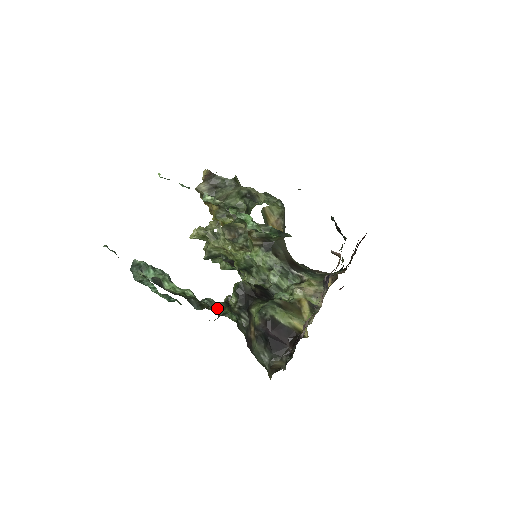
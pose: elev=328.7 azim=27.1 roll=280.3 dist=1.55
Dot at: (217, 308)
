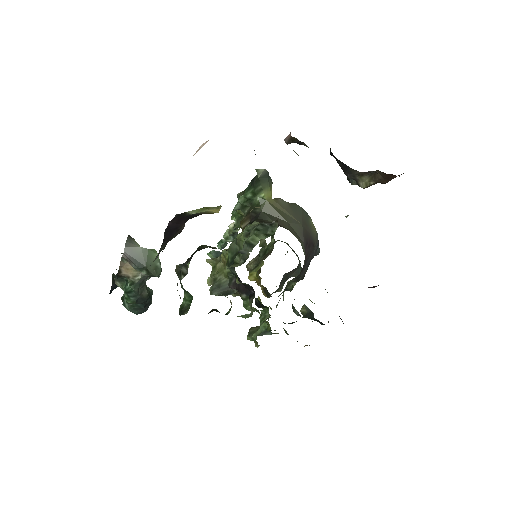
Dot at: occluded
